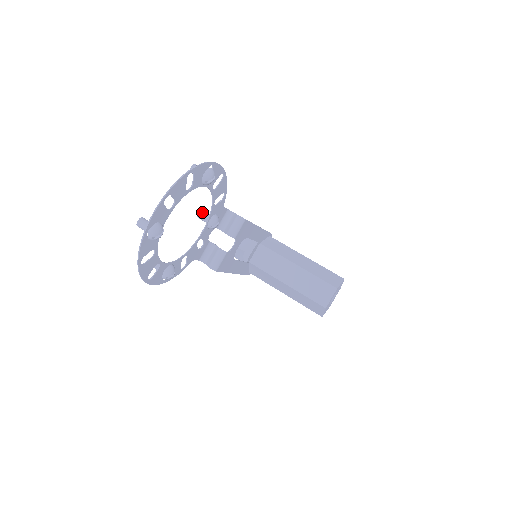
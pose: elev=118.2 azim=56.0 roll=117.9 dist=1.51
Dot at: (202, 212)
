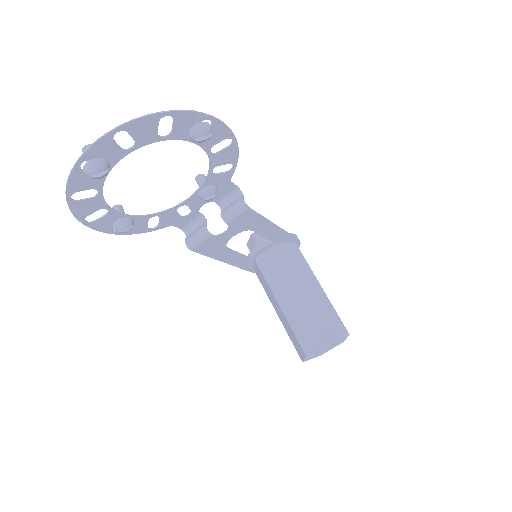
Dot at: (202, 176)
